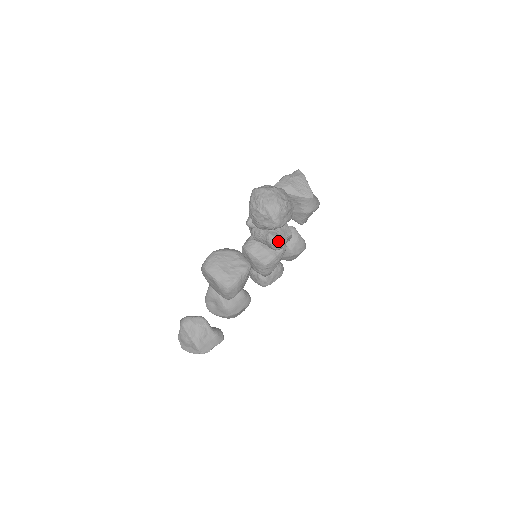
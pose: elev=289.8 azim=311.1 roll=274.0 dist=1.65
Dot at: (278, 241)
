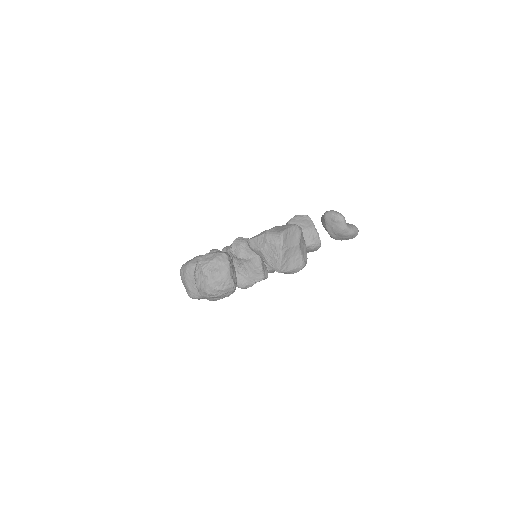
Dot at: (239, 286)
